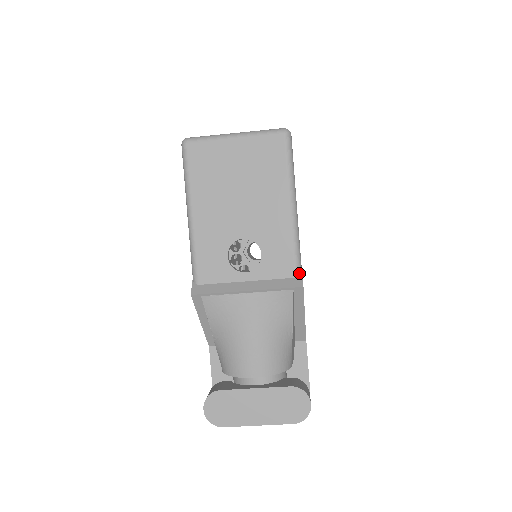
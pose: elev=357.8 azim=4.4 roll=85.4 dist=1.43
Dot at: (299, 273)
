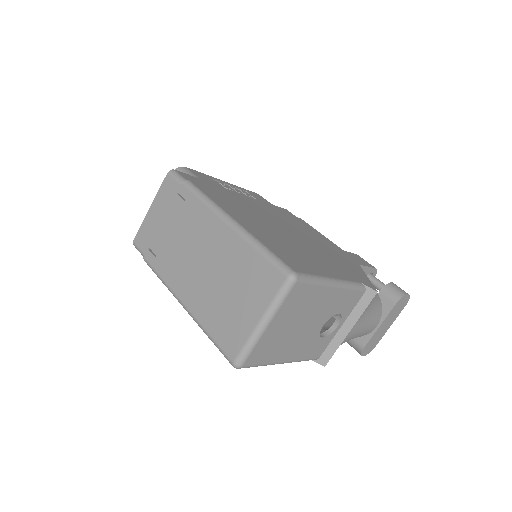
Dot at: (364, 288)
